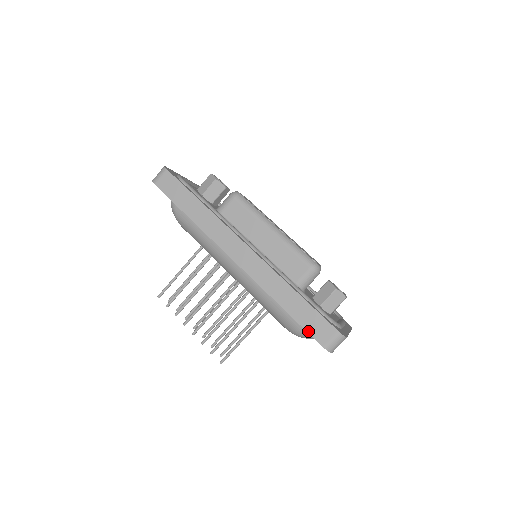
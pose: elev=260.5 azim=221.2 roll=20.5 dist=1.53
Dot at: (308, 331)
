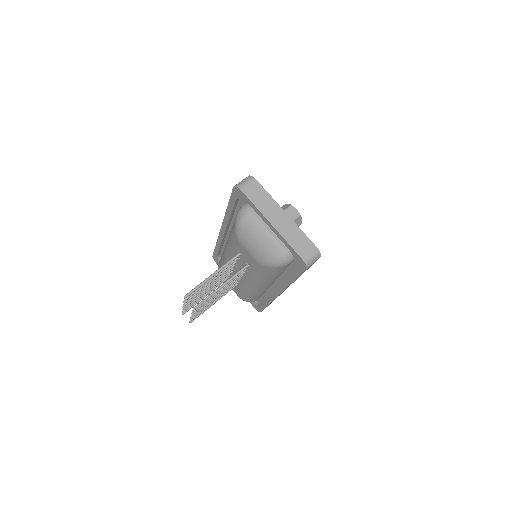
Dot at: (231, 195)
